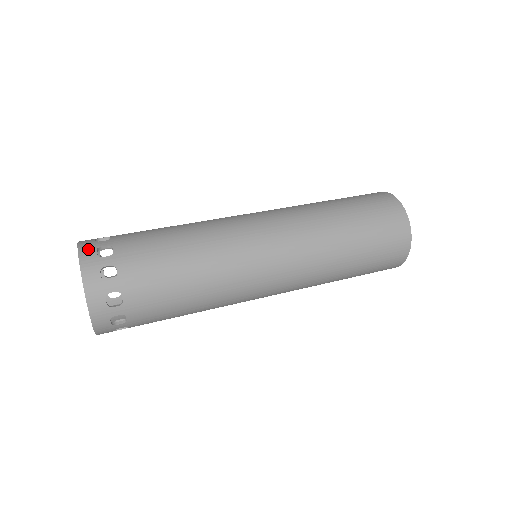
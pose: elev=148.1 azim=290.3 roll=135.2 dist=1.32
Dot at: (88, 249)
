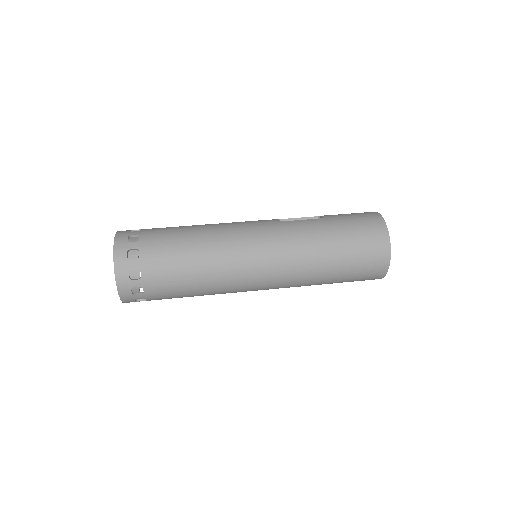
Dot at: (121, 250)
